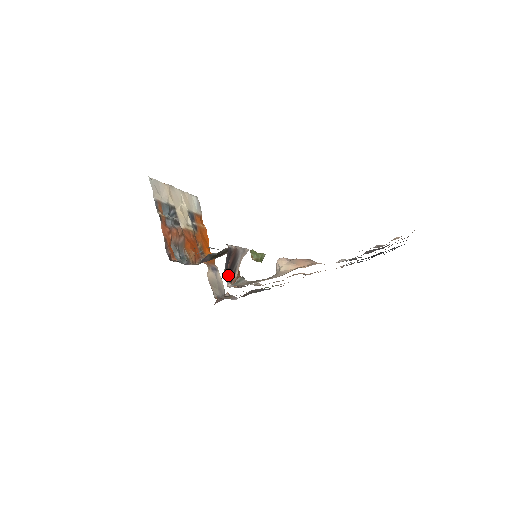
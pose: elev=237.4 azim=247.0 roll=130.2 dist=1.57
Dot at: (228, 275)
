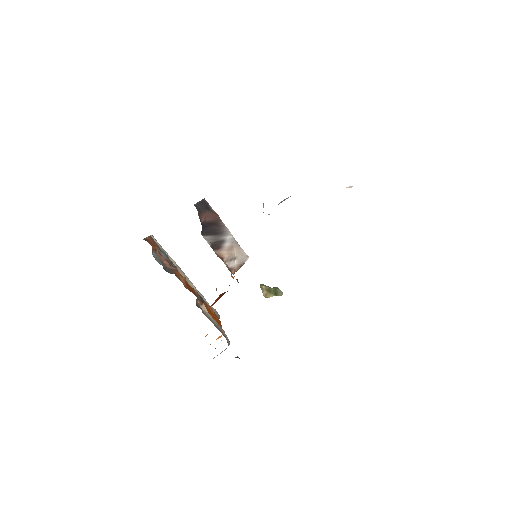
Dot at: (205, 230)
